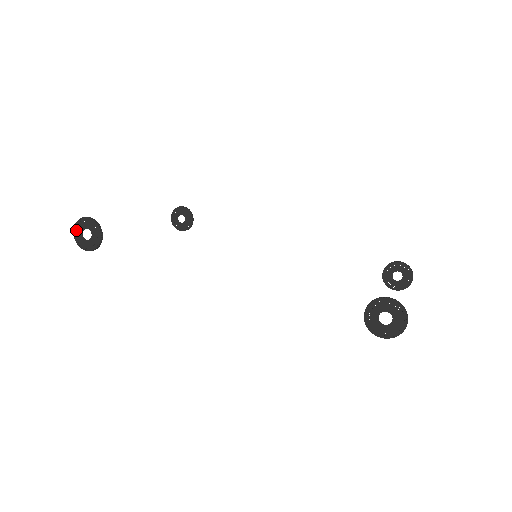
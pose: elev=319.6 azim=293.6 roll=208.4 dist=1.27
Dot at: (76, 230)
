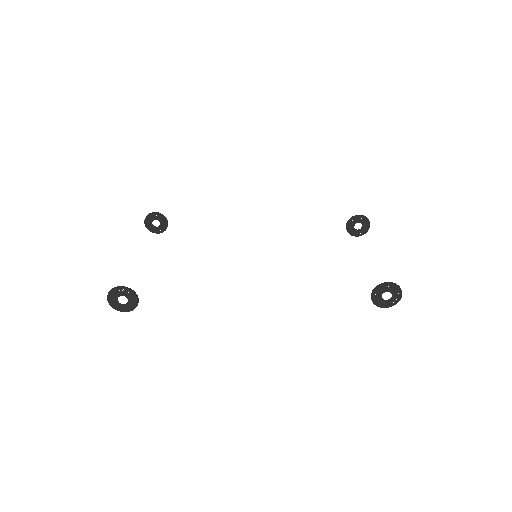
Dot at: (110, 299)
